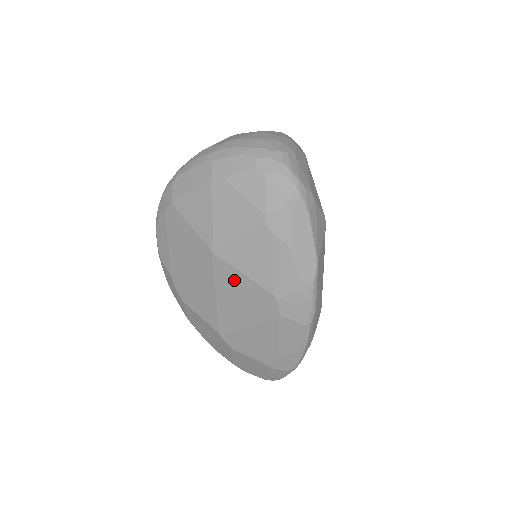
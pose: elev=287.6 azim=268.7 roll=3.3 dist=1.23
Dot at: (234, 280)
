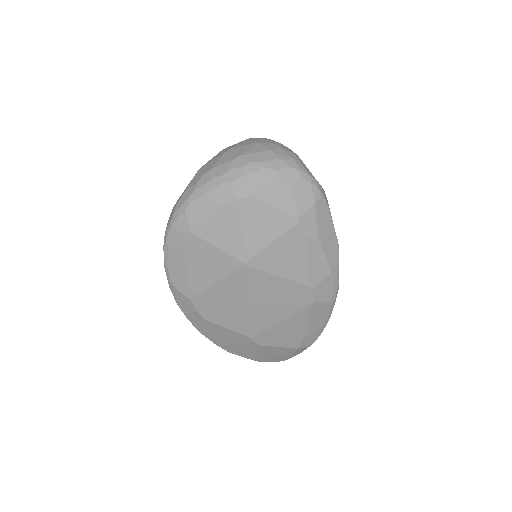
Dot at: (269, 285)
